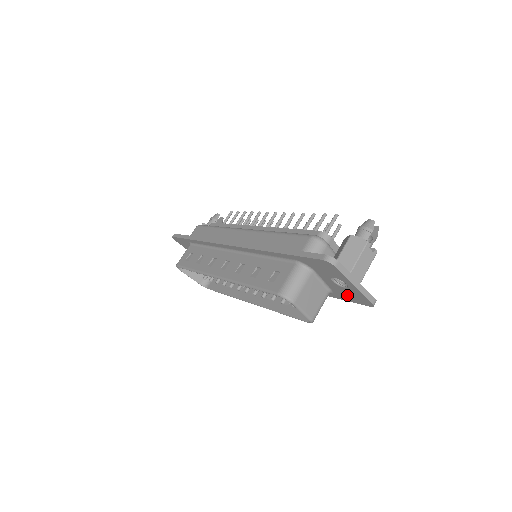
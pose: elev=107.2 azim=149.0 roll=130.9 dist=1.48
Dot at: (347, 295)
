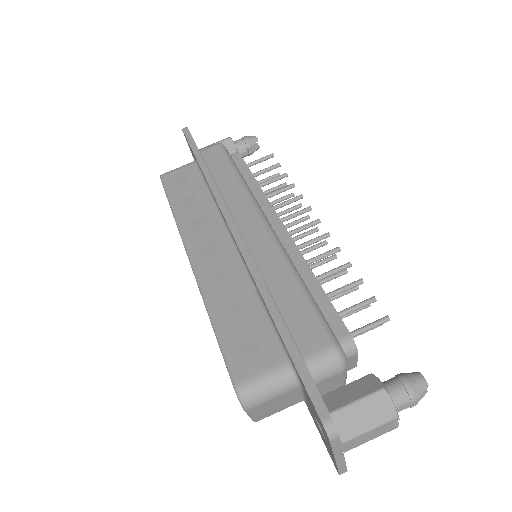
Dot at: (319, 430)
